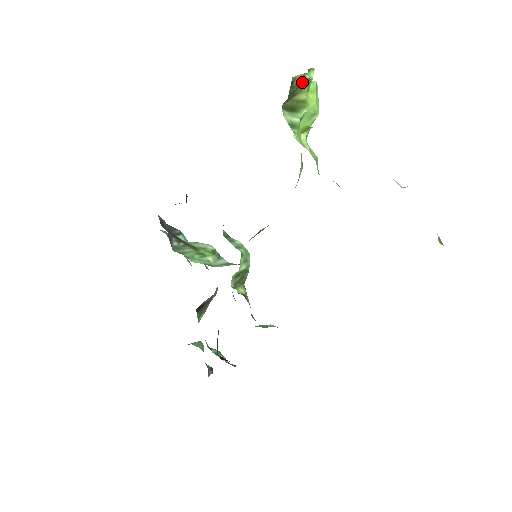
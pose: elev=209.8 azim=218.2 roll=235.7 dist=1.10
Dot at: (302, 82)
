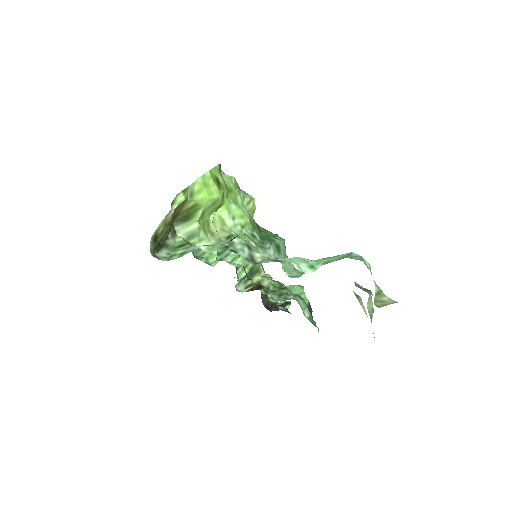
Dot at: (171, 216)
